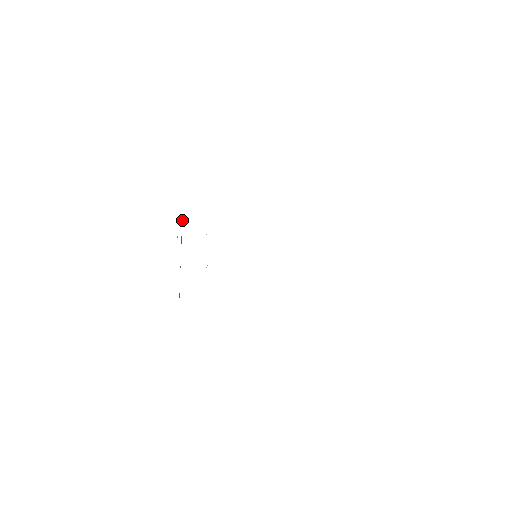
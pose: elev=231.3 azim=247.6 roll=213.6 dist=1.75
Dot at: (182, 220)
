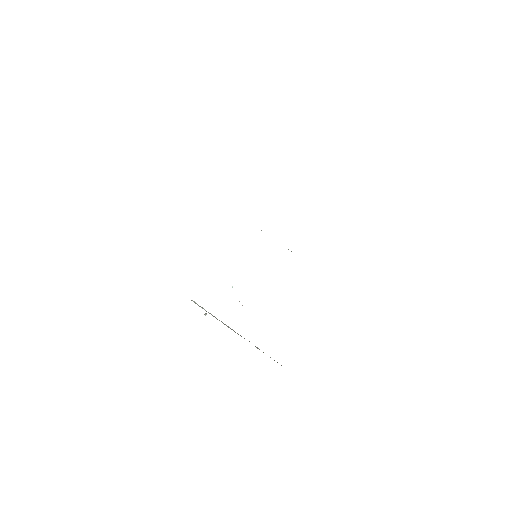
Dot at: occluded
